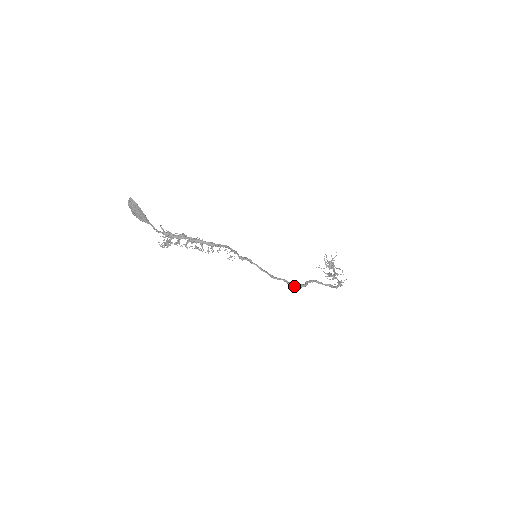
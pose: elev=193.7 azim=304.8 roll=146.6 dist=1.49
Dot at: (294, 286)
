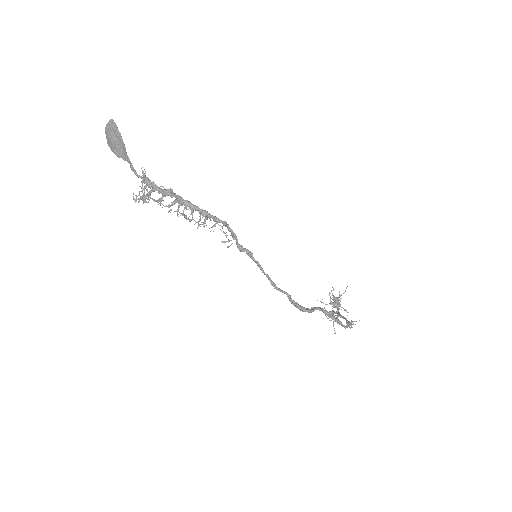
Dot at: (298, 307)
